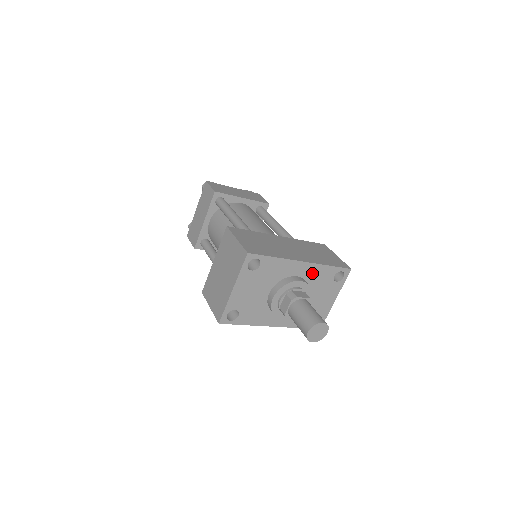
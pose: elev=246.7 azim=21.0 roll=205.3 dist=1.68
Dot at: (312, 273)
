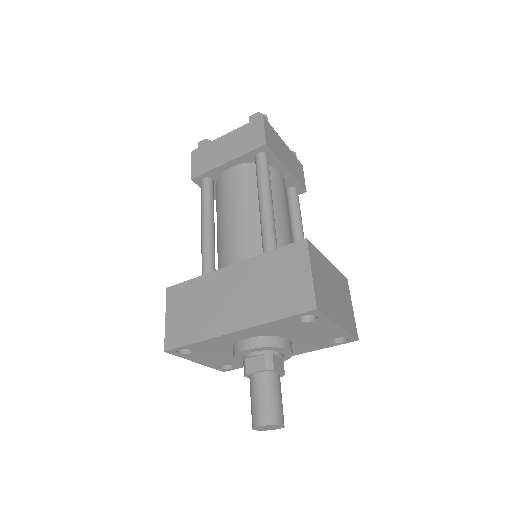
Dot at: (262, 330)
